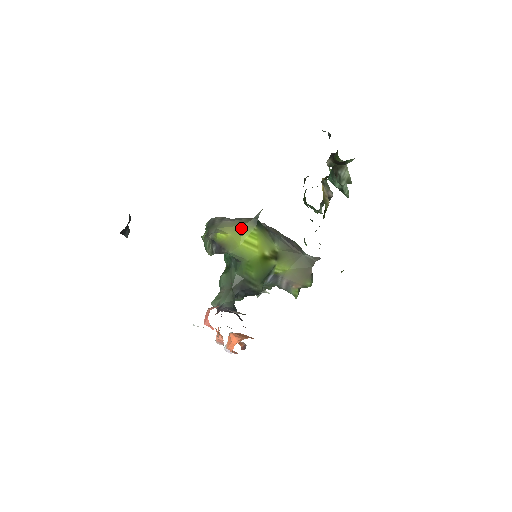
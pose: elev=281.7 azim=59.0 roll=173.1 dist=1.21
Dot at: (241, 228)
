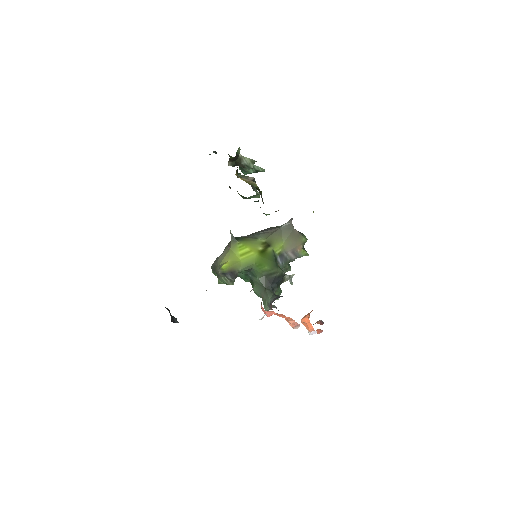
Dot at: (231, 251)
